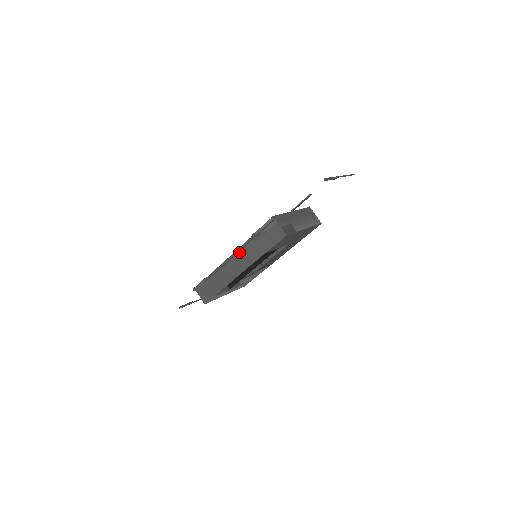
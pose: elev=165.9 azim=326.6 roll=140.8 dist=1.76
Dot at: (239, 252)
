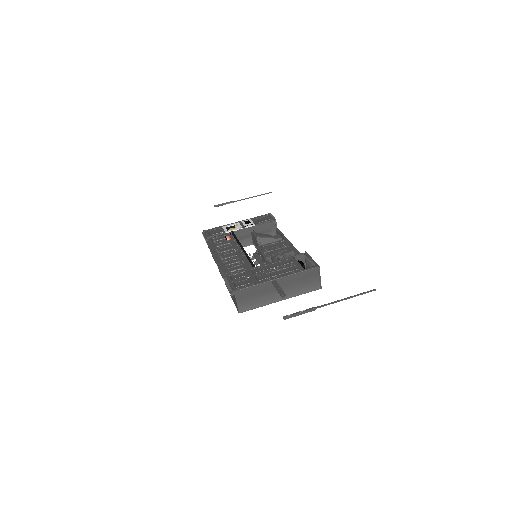
Dot at: occluded
